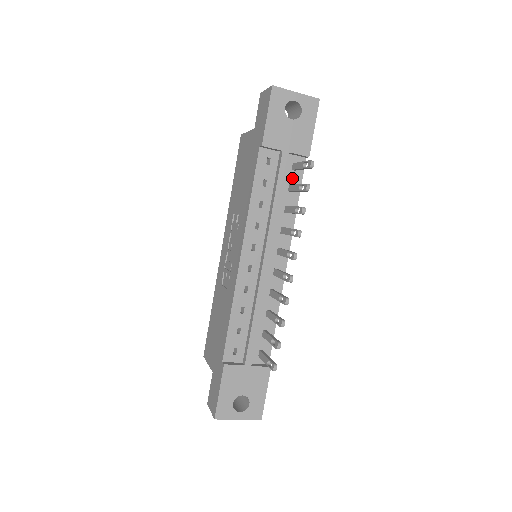
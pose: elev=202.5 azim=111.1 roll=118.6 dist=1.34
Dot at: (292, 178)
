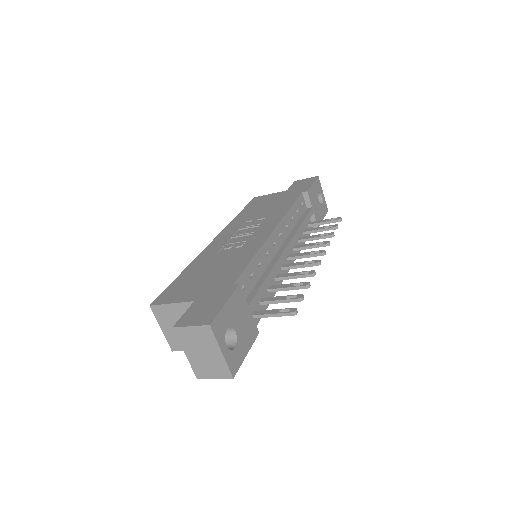
Dot at: occluded
